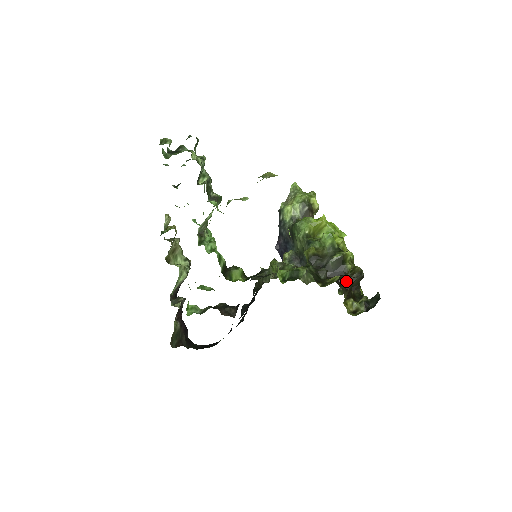
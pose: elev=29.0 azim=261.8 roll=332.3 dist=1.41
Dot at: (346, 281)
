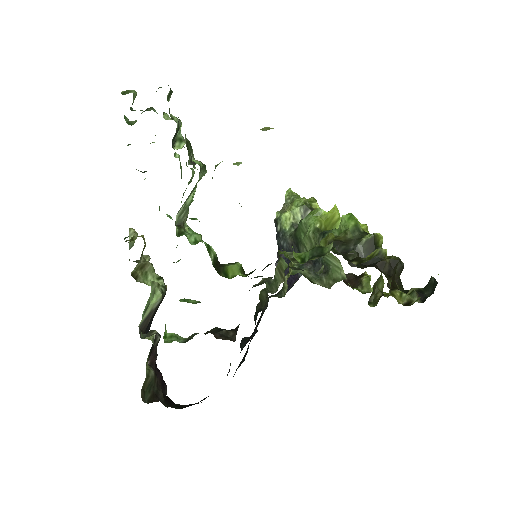
Dot at: (386, 264)
